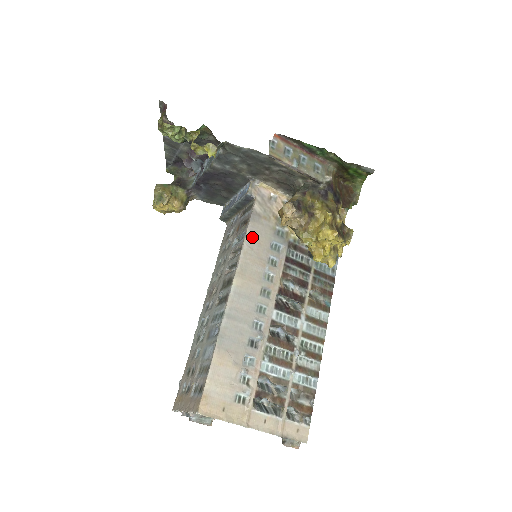
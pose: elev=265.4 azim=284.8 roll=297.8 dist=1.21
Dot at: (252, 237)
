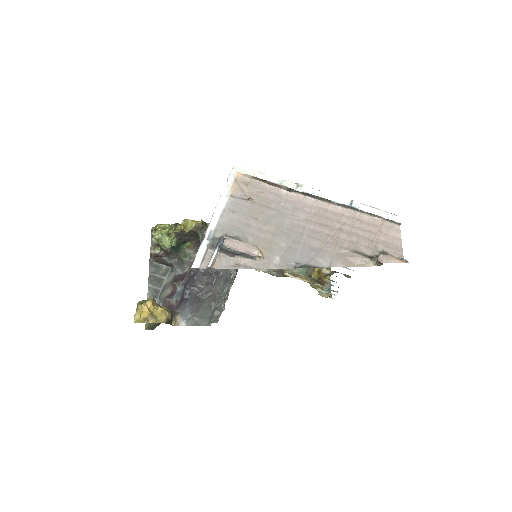
Dot at: occluded
